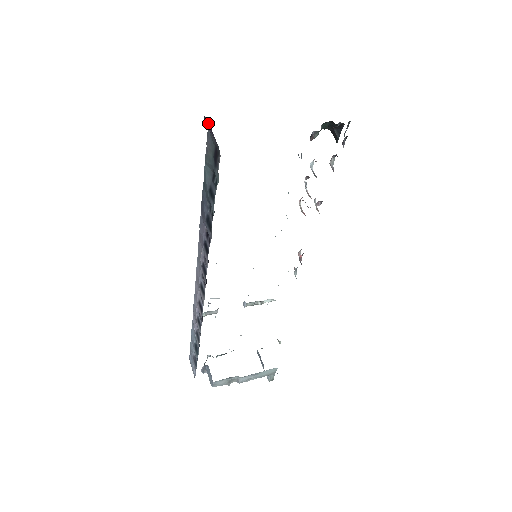
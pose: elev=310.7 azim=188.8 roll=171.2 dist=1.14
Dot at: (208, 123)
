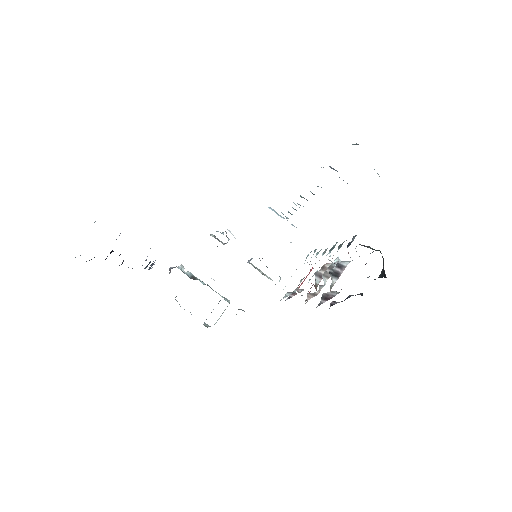
Dot at: occluded
